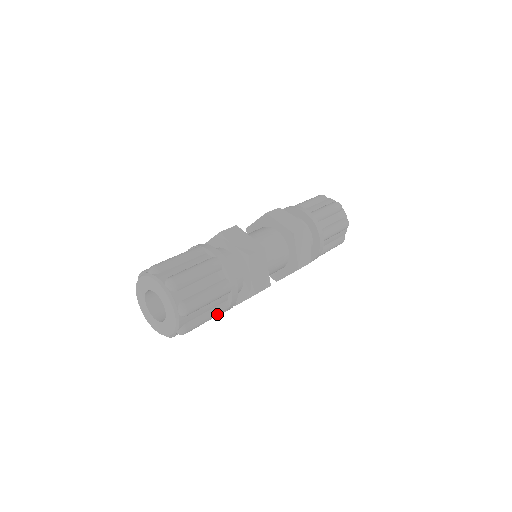
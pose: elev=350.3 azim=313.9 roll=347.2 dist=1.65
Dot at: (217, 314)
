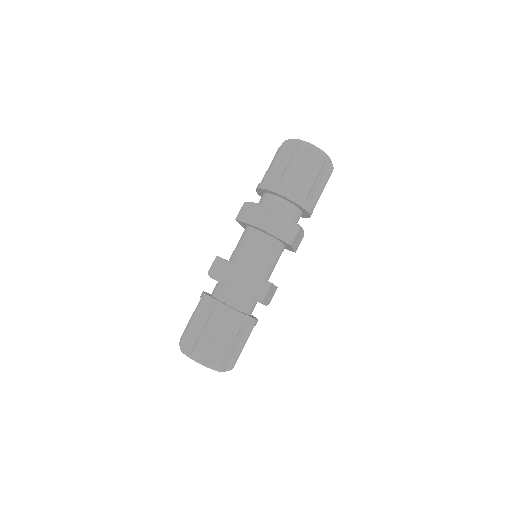
Dot at: occluded
